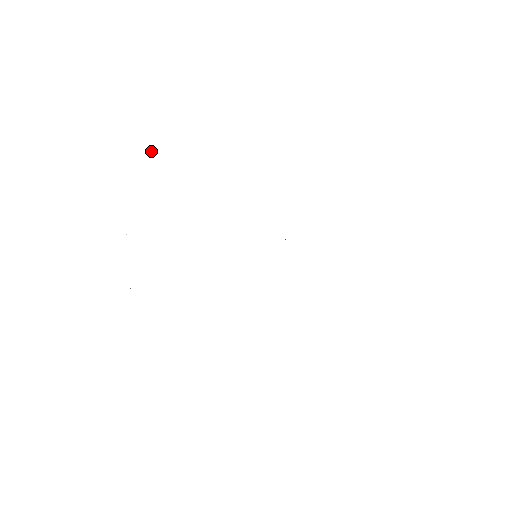
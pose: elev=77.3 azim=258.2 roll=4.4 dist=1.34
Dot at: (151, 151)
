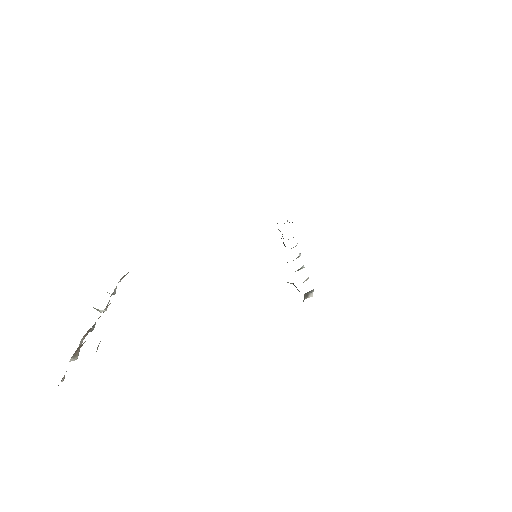
Dot at: occluded
